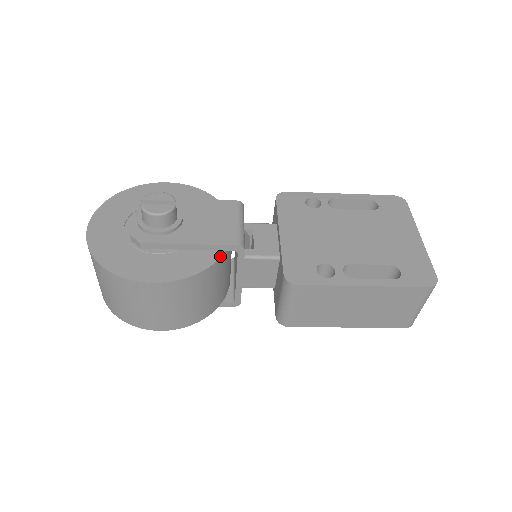
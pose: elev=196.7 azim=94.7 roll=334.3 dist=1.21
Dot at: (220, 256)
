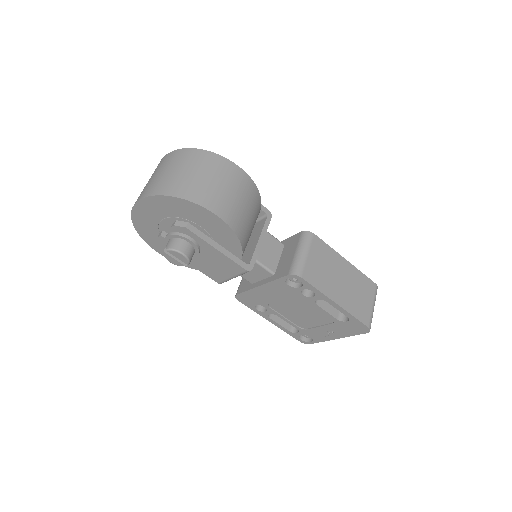
Dot at: (260, 207)
